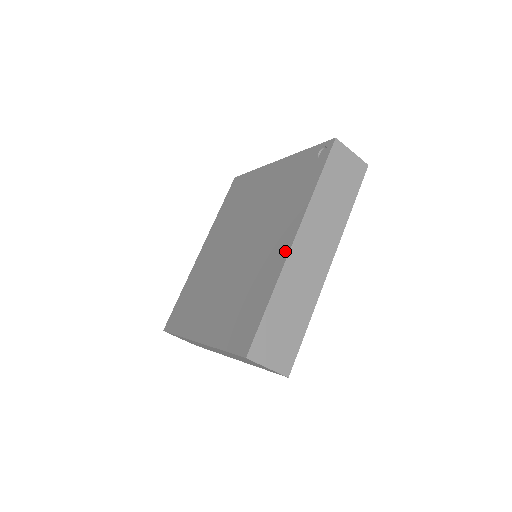
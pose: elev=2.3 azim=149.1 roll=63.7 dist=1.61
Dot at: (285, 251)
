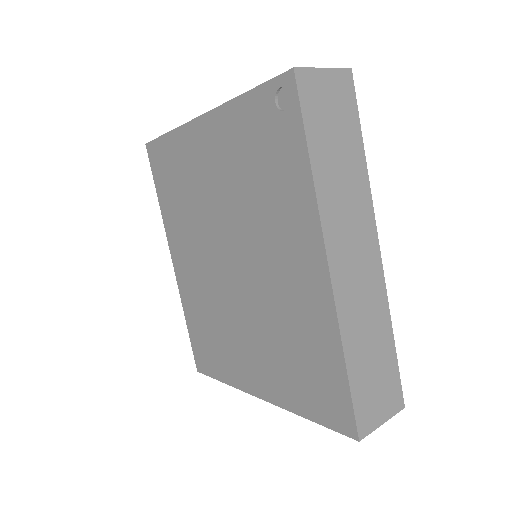
Dot at: (323, 285)
